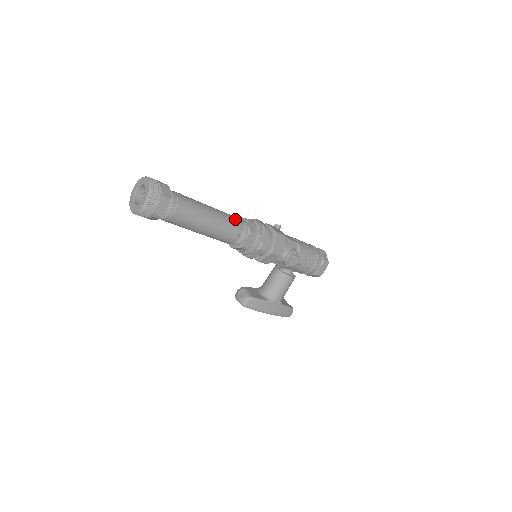
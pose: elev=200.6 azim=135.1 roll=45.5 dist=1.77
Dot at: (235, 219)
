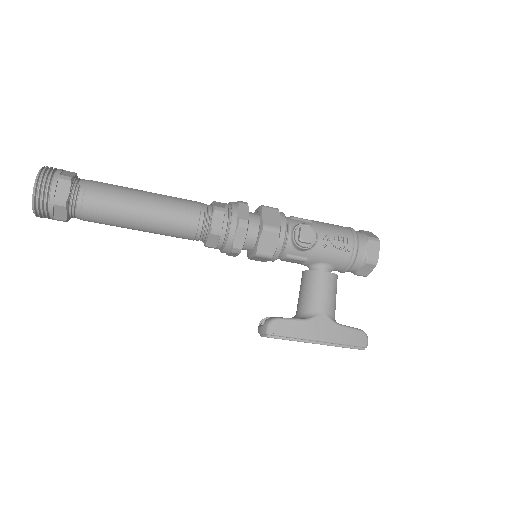
Dot at: (190, 200)
